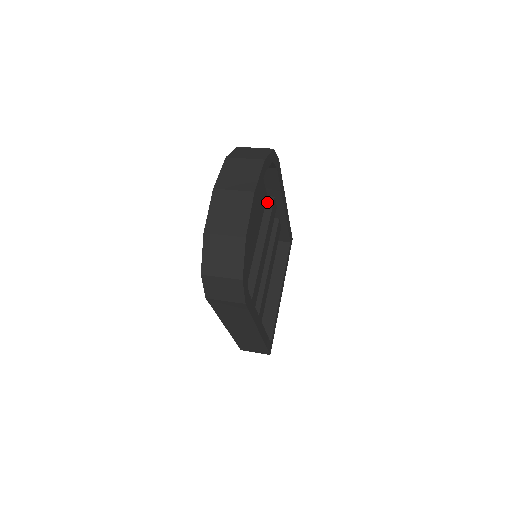
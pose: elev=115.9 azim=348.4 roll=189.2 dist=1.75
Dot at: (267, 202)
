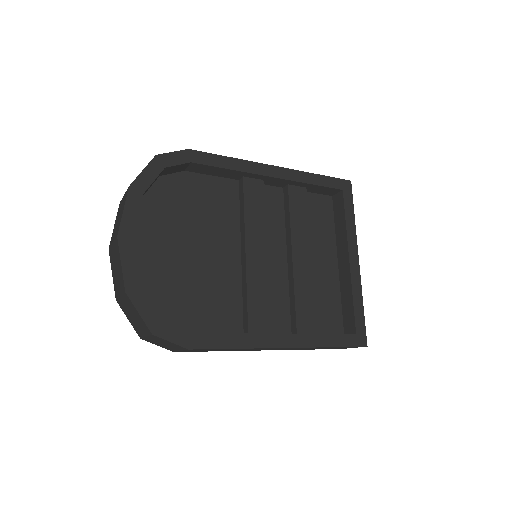
Dot at: (239, 188)
